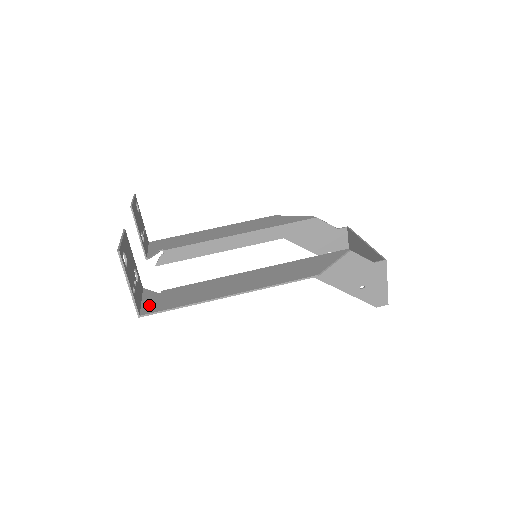
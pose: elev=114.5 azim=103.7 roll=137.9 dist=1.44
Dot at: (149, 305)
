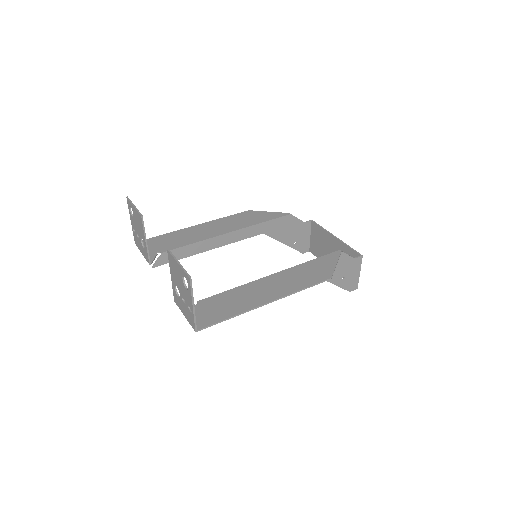
Dot at: (198, 318)
